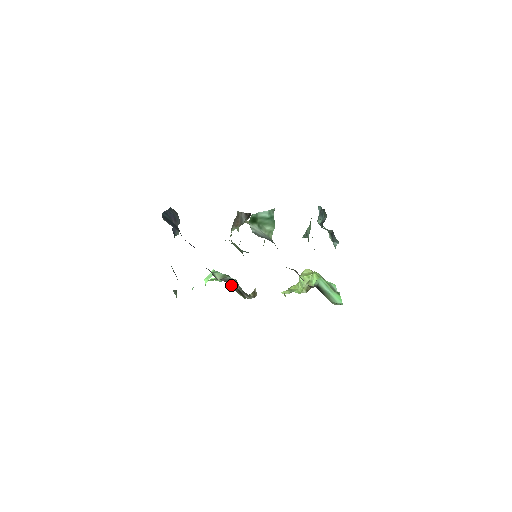
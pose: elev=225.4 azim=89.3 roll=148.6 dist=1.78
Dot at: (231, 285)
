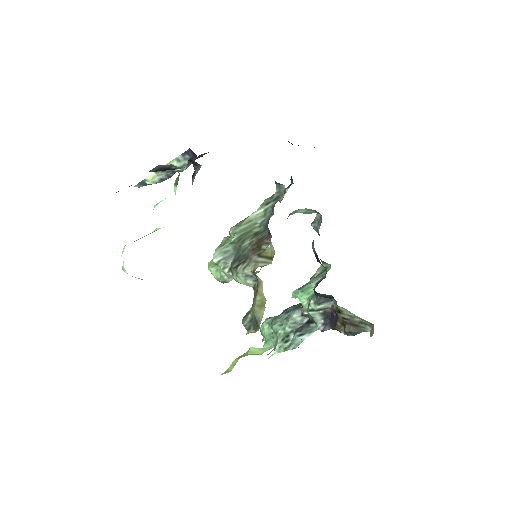
Dot at: occluded
